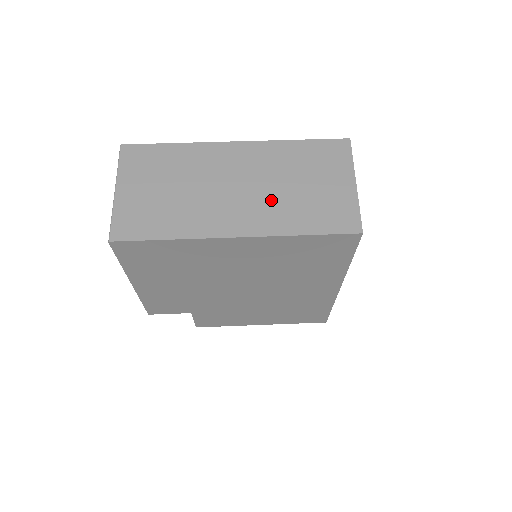
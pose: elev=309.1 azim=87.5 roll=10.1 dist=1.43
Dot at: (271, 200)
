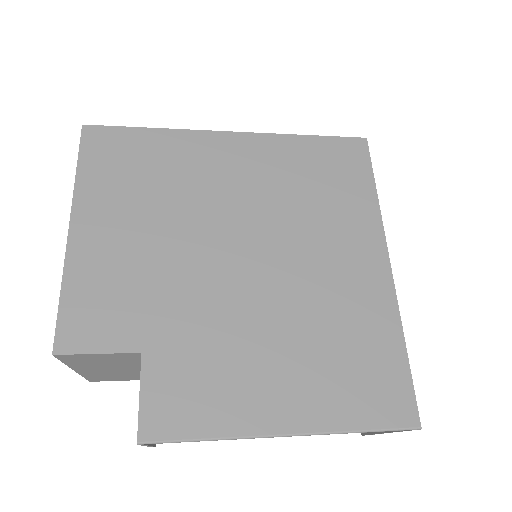
Dot at: occluded
